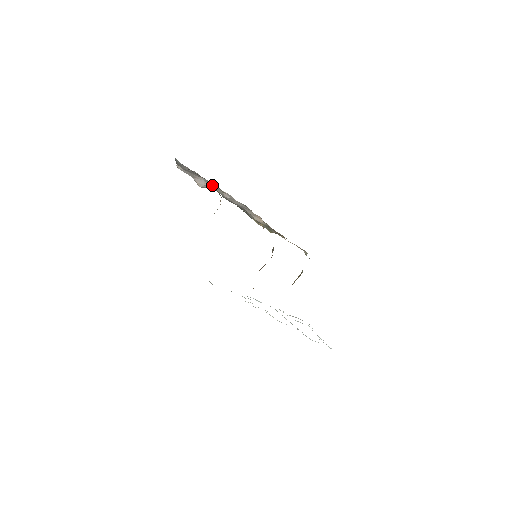
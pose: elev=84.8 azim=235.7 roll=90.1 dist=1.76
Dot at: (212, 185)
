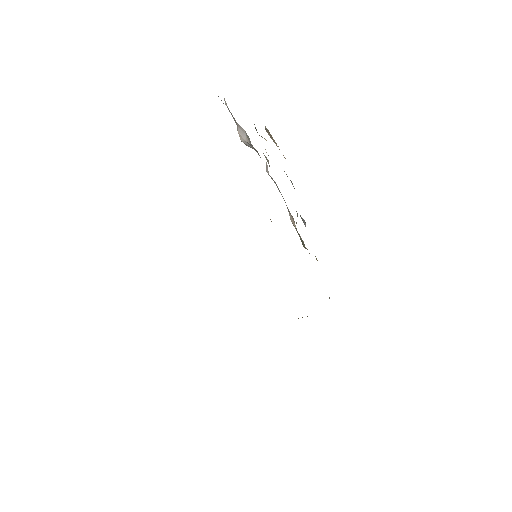
Dot at: (252, 145)
